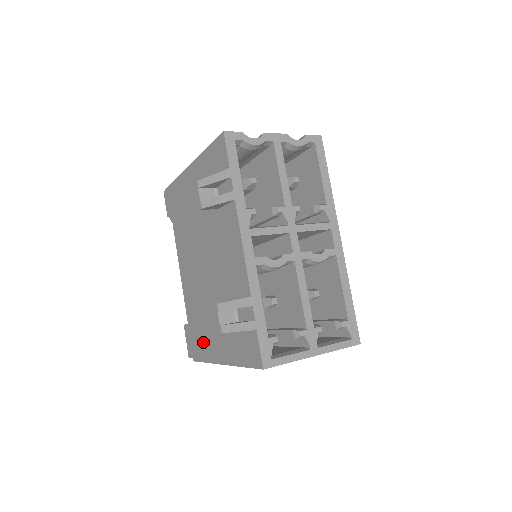
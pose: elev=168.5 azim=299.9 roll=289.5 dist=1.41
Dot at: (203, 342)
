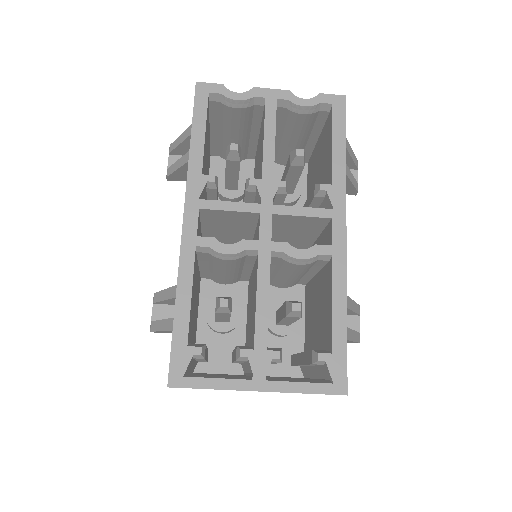
Dot at: occluded
